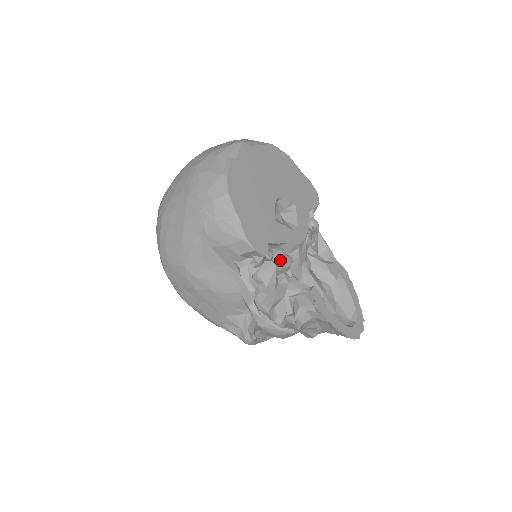
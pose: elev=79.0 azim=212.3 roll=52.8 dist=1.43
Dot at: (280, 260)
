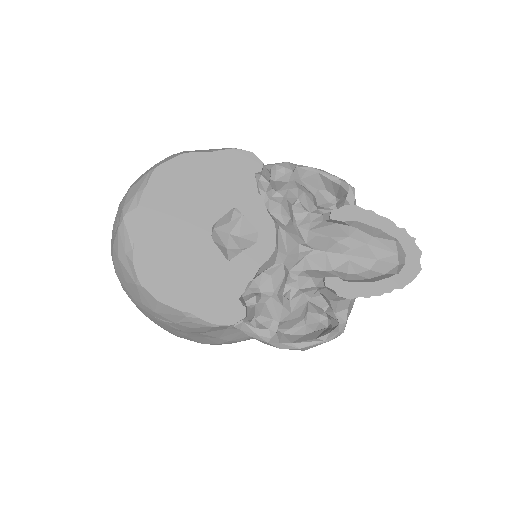
Dot at: (269, 285)
